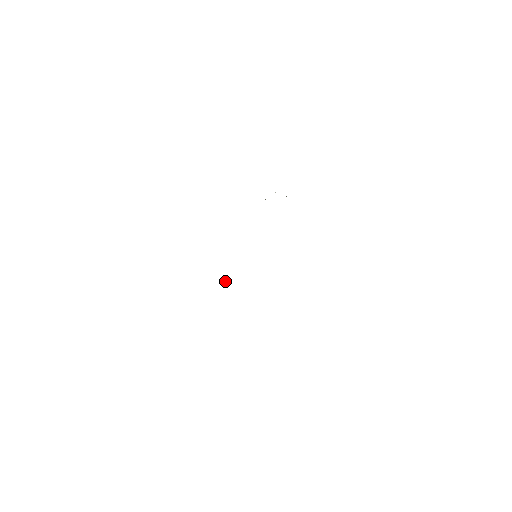
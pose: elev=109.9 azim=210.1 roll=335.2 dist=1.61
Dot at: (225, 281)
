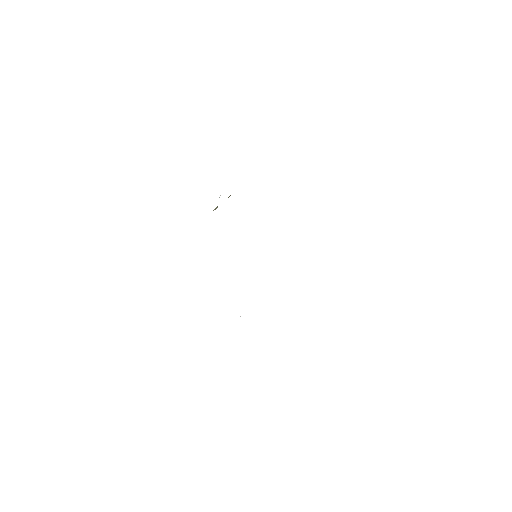
Dot at: occluded
